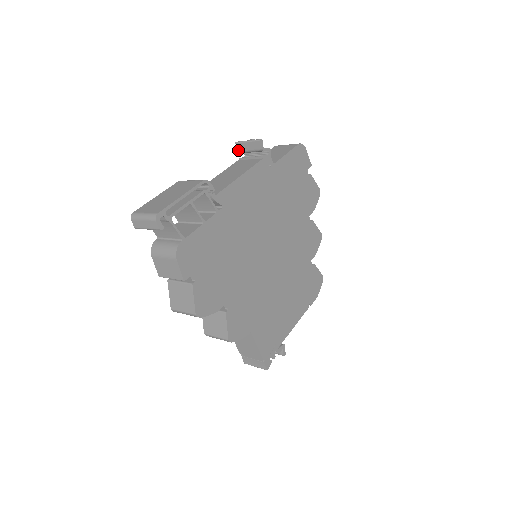
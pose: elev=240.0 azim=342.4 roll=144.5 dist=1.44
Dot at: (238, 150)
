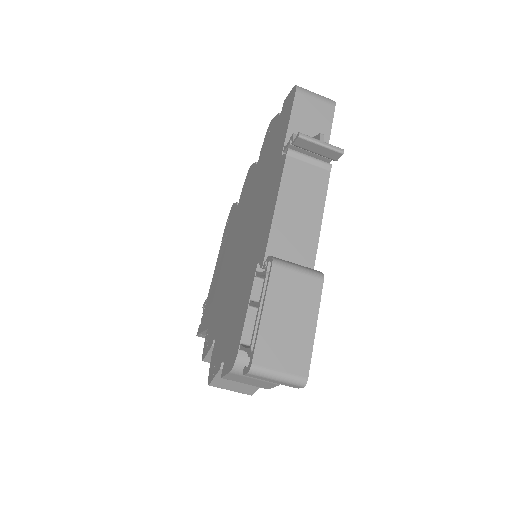
Dot at: (295, 143)
